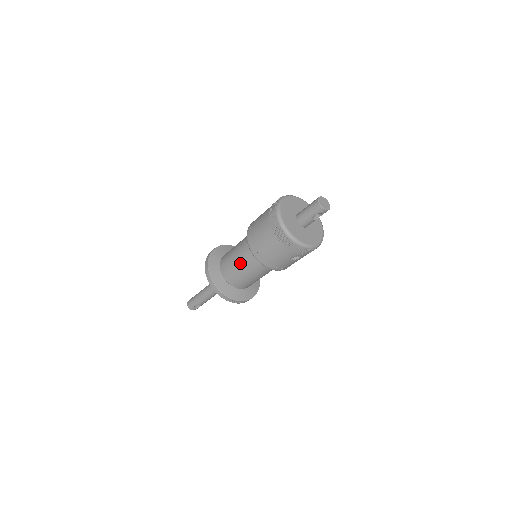
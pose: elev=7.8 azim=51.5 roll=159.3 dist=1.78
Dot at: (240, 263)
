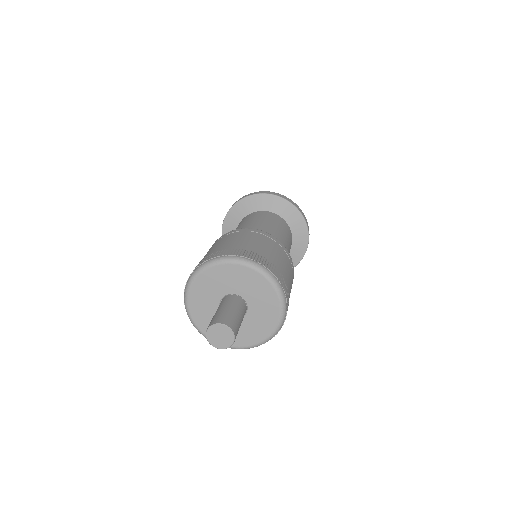
Dot at: occluded
